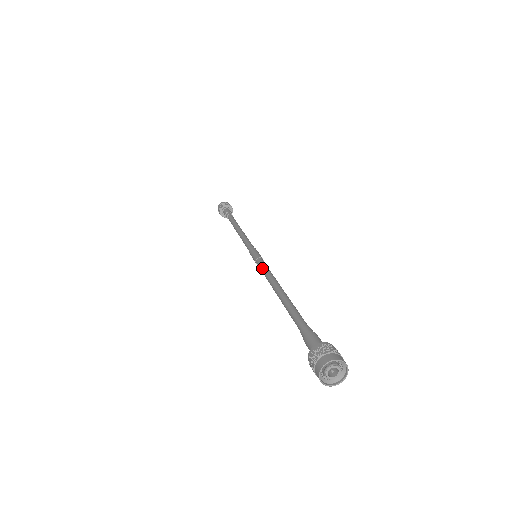
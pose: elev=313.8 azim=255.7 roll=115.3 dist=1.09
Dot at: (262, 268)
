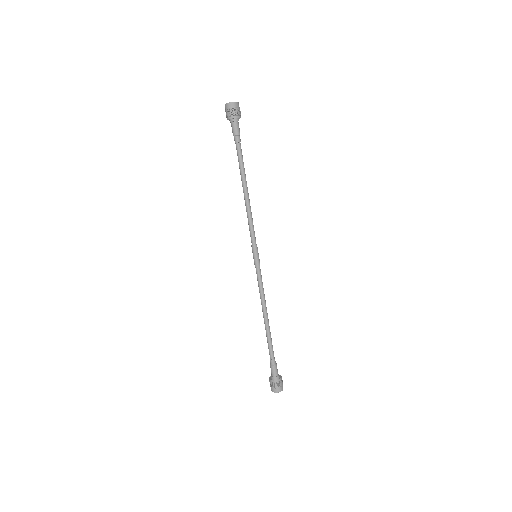
Dot at: (258, 283)
